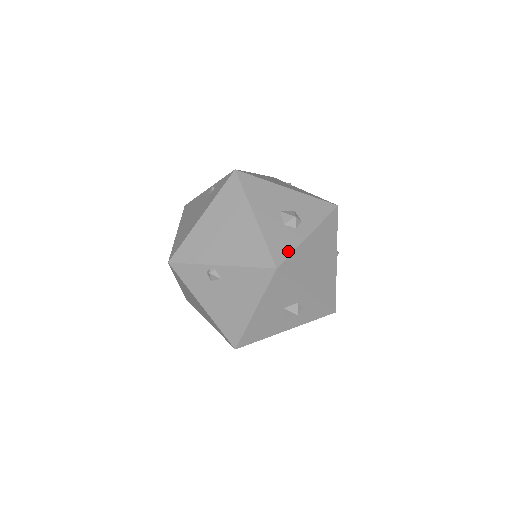
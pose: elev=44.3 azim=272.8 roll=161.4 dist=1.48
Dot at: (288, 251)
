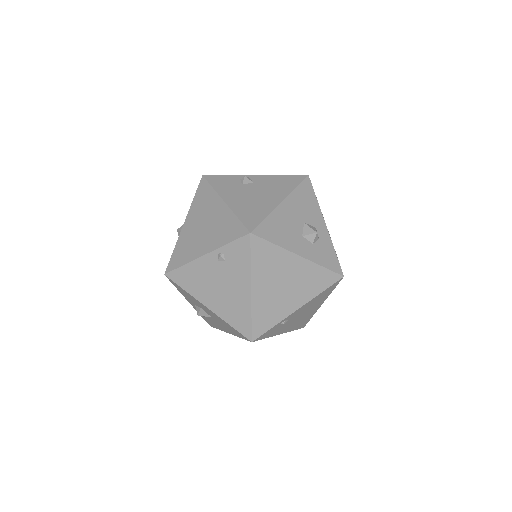
Dot at: occluded
